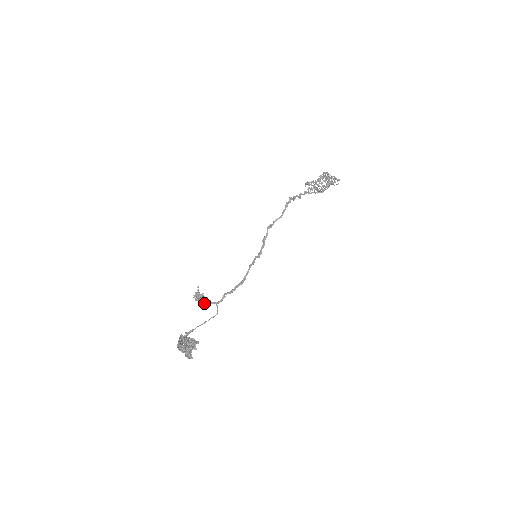
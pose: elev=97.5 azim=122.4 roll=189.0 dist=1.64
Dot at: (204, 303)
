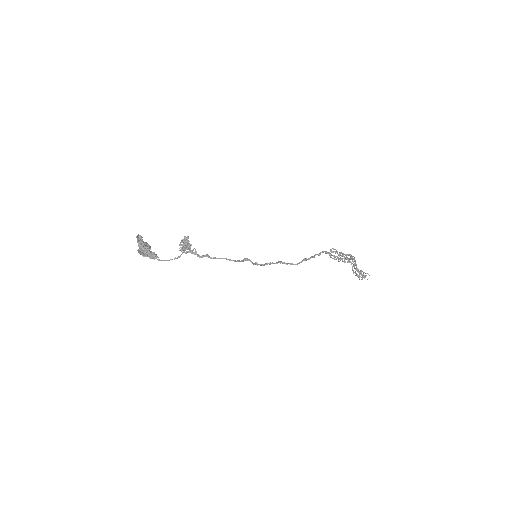
Dot at: (185, 247)
